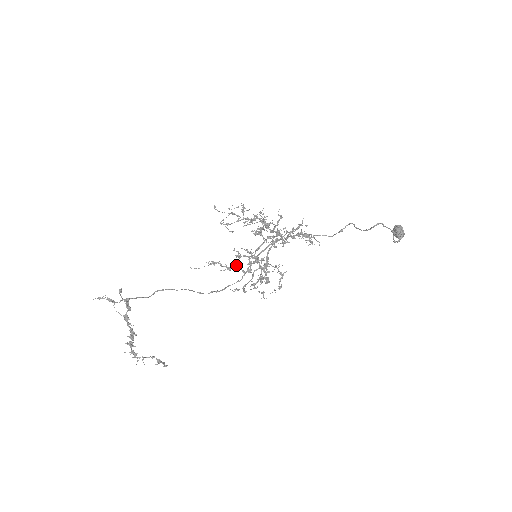
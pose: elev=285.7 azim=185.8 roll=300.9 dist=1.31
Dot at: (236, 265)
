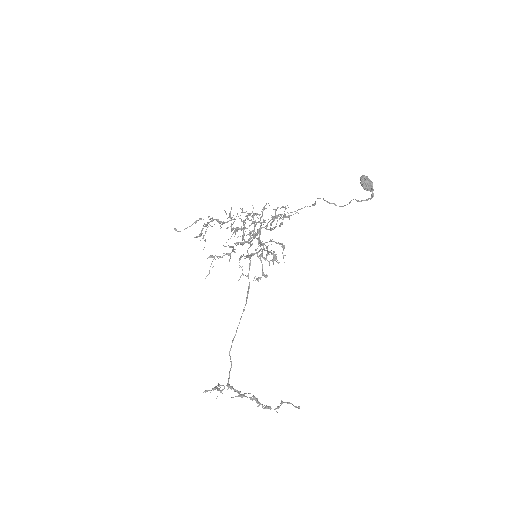
Dot at: (233, 250)
